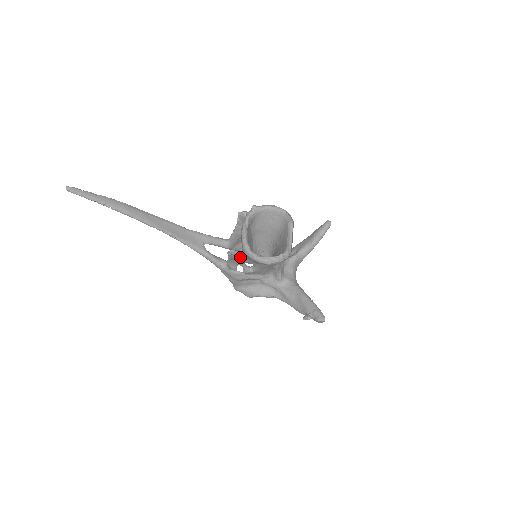
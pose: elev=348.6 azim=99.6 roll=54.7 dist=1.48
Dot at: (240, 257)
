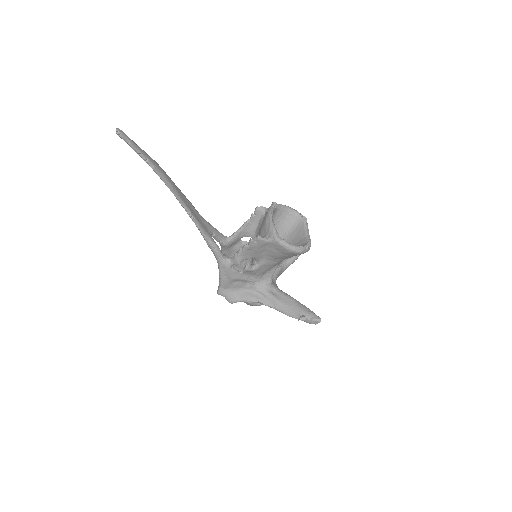
Dot at: (261, 246)
